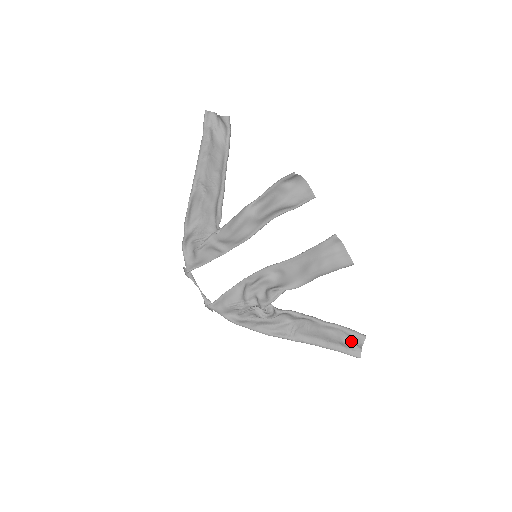
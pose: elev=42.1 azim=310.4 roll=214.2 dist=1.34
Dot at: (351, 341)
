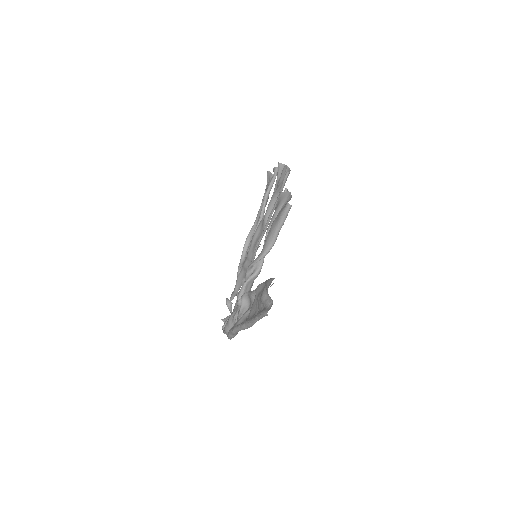
Dot at: (268, 294)
